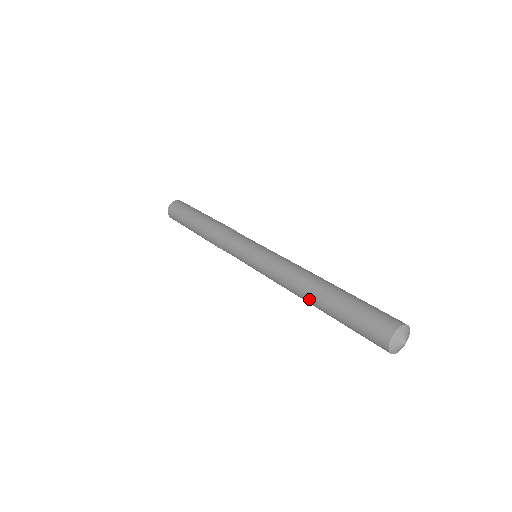
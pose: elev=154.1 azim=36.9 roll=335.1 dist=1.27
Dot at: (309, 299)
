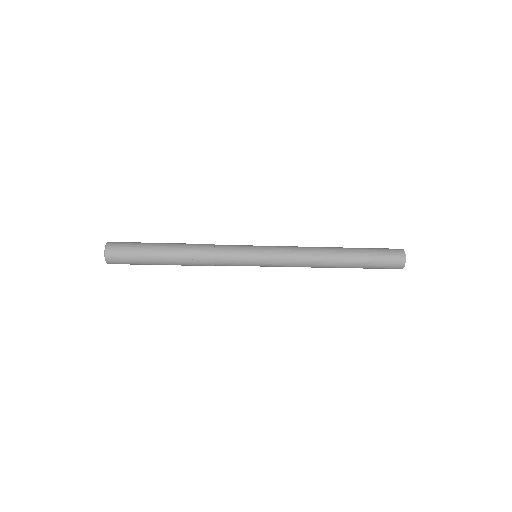
Dot at: (335, 253)
